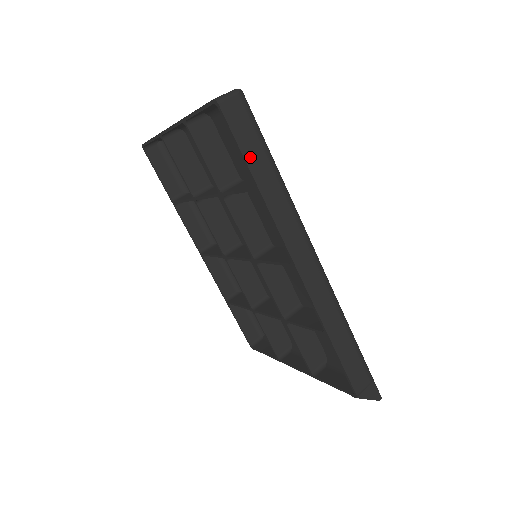
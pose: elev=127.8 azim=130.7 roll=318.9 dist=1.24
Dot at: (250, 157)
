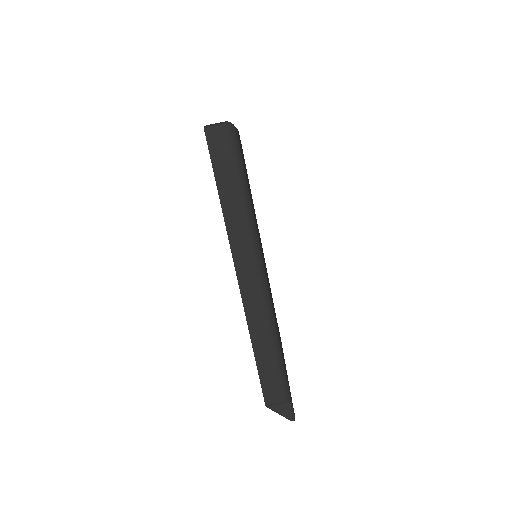
Dot at: (221, 181)
